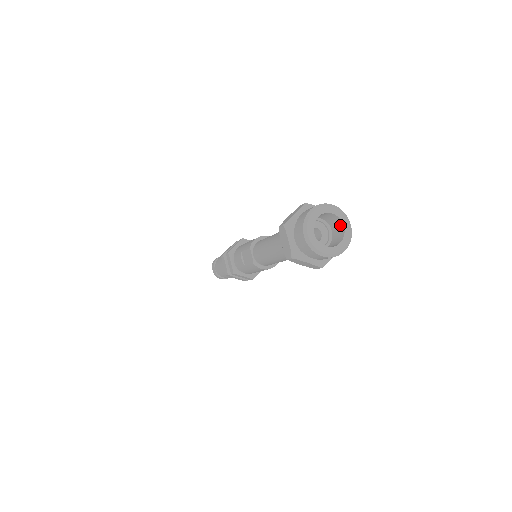
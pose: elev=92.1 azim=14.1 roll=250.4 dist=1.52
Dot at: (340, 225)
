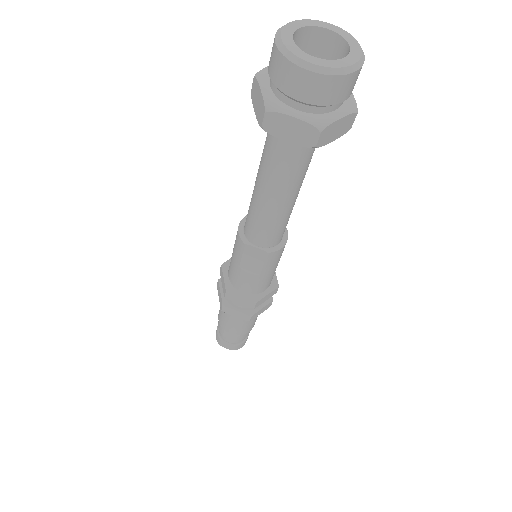
Dot at: (321, 37)
